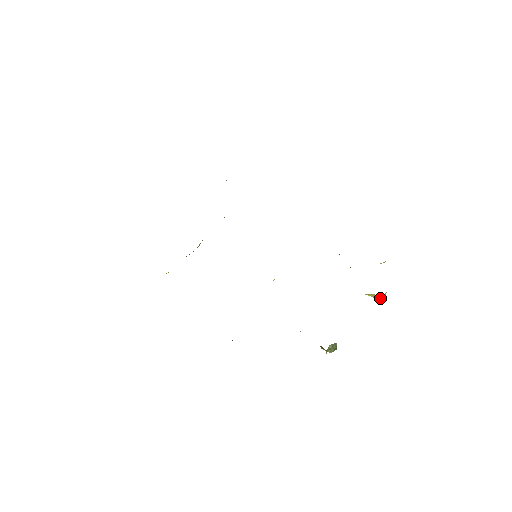
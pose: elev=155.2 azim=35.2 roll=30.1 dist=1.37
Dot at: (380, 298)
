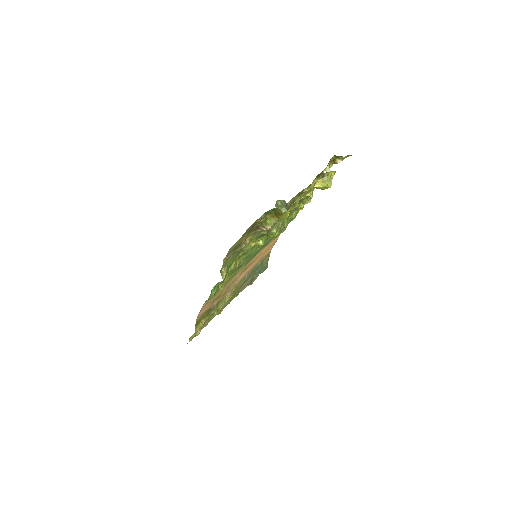
Dot at: (327, 183)
